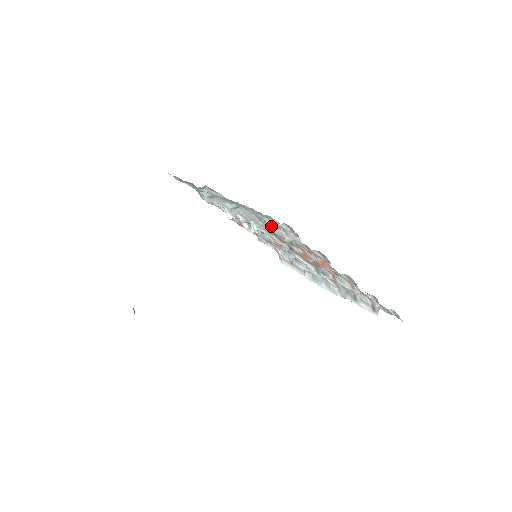
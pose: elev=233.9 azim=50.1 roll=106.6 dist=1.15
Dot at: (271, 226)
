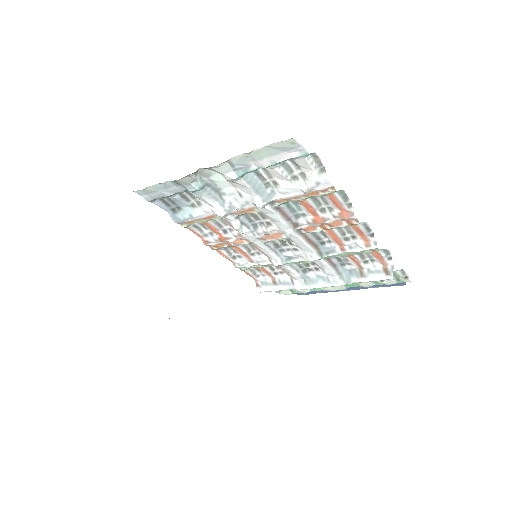
Dot at: (284, 184)
